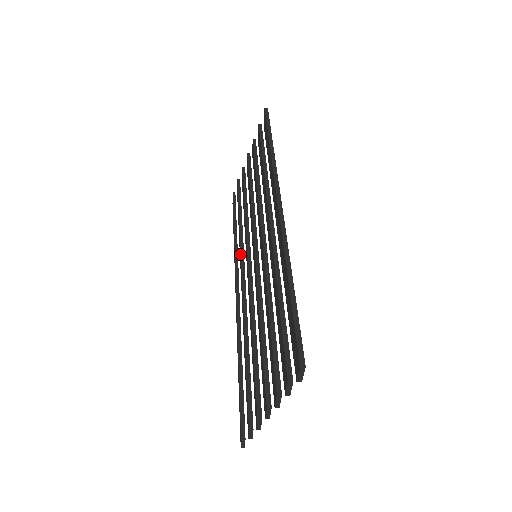
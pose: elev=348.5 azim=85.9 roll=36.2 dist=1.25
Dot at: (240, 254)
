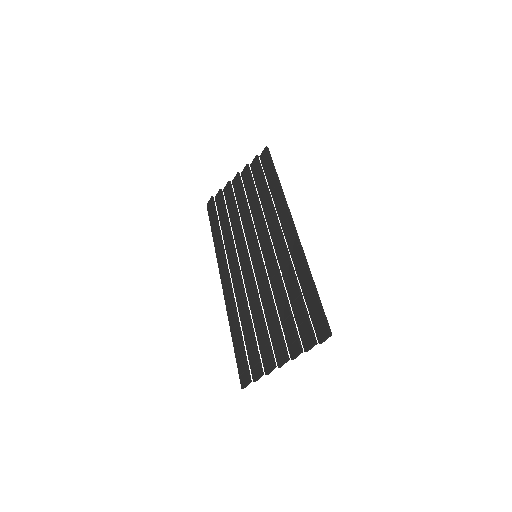
Dot at: (232, 250)
